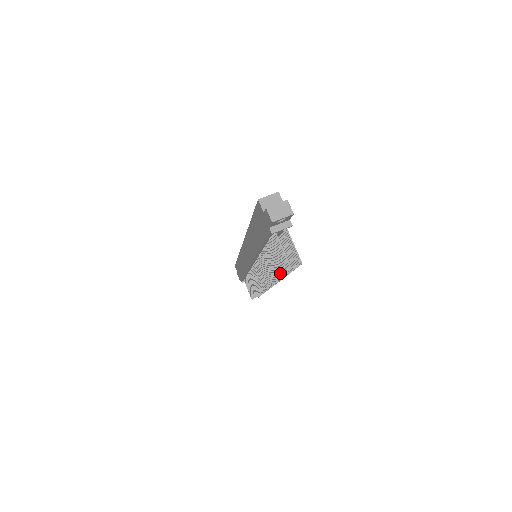
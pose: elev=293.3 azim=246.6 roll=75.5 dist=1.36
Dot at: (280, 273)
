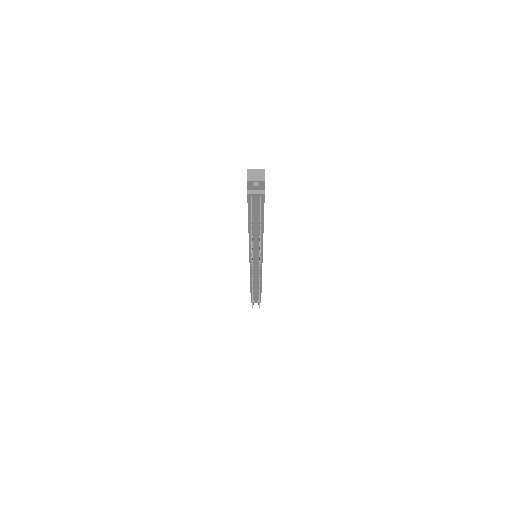
Dot at: (251, 240)
